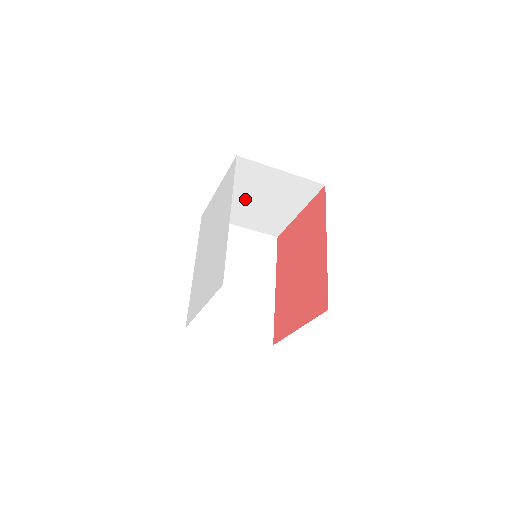
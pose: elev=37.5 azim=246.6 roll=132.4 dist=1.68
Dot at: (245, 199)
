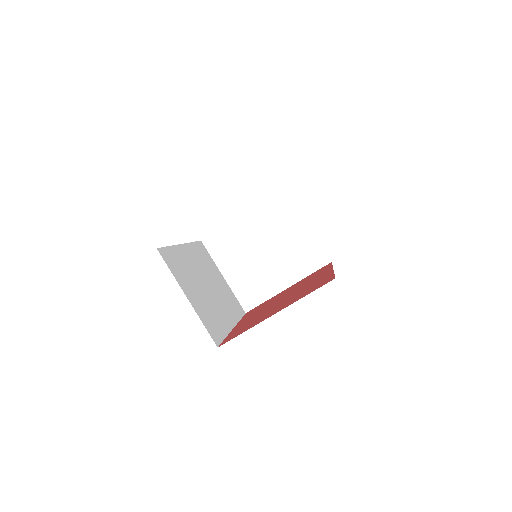
Dot at: (255, 241)
